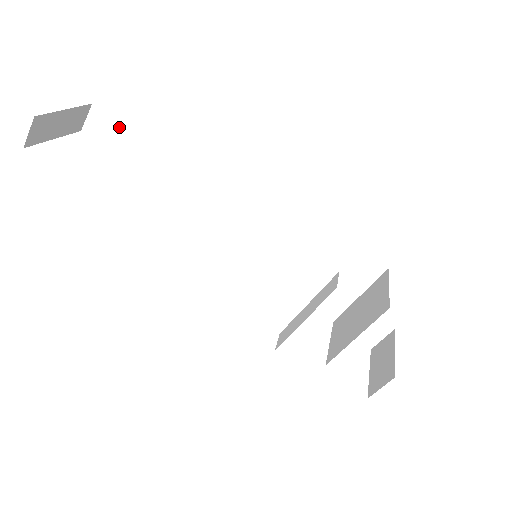
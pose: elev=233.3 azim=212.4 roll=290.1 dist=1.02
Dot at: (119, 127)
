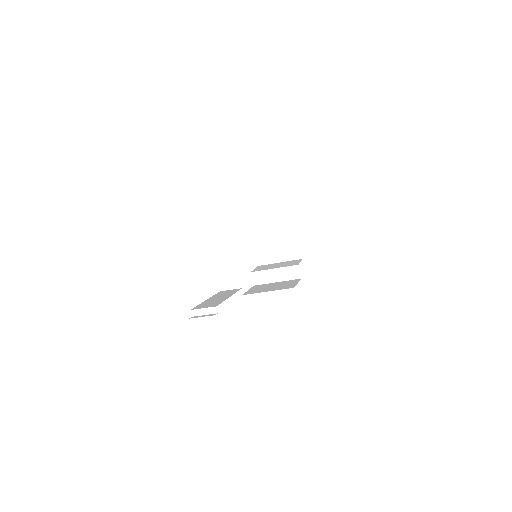
Dot at: occluded
